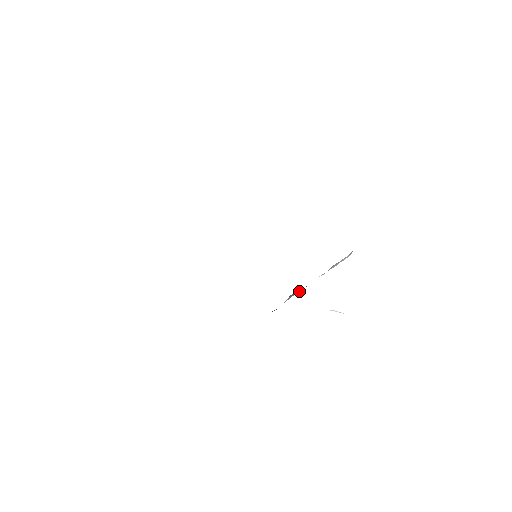
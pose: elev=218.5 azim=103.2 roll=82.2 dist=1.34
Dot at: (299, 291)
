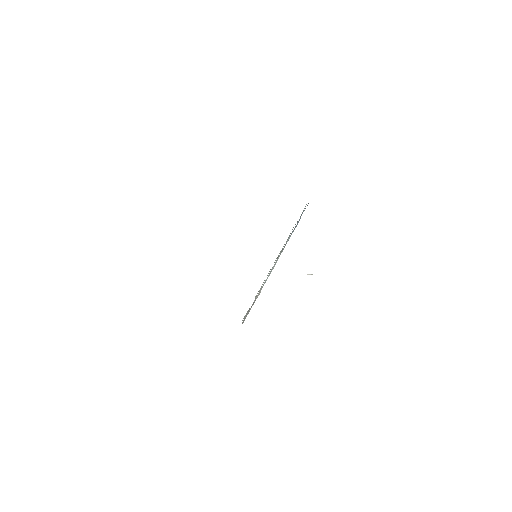
Dot at: occluded
